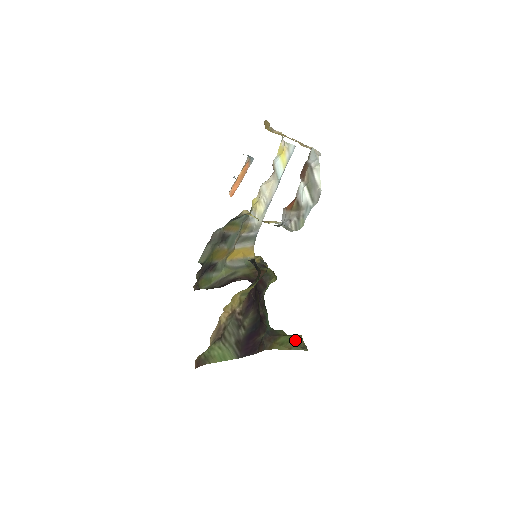
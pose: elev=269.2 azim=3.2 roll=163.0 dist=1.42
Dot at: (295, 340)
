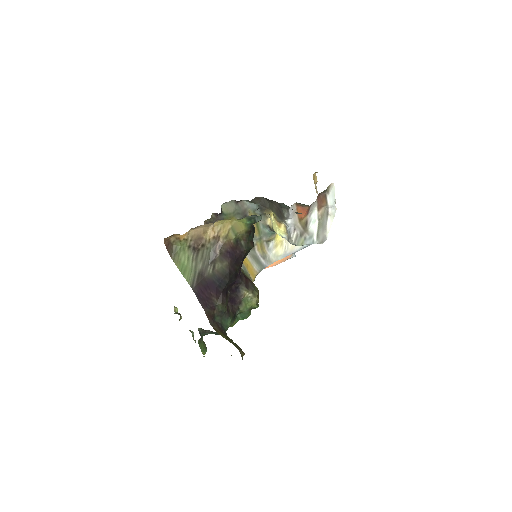
Dot at: (238, 346)
